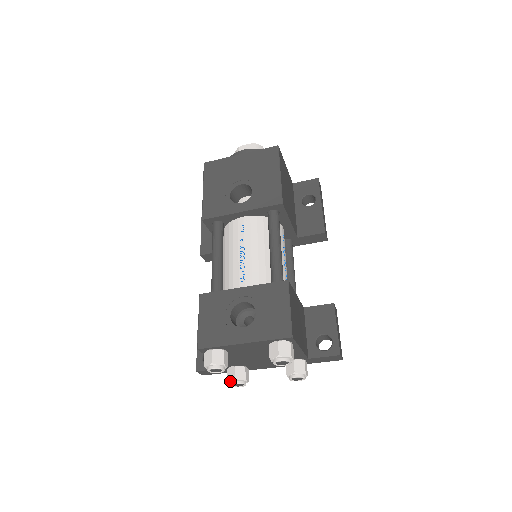
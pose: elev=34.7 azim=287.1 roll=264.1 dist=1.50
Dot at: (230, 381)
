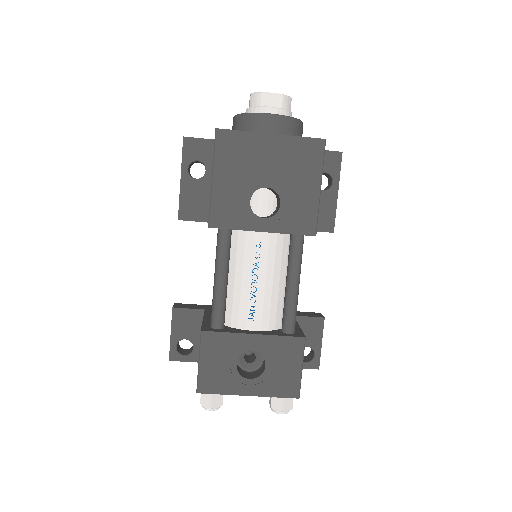
Dot at: occluded
